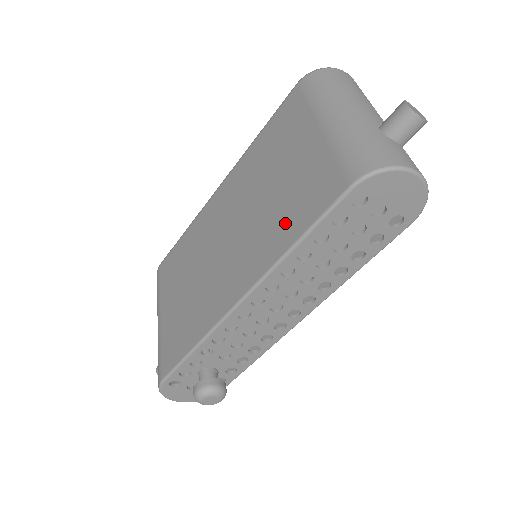
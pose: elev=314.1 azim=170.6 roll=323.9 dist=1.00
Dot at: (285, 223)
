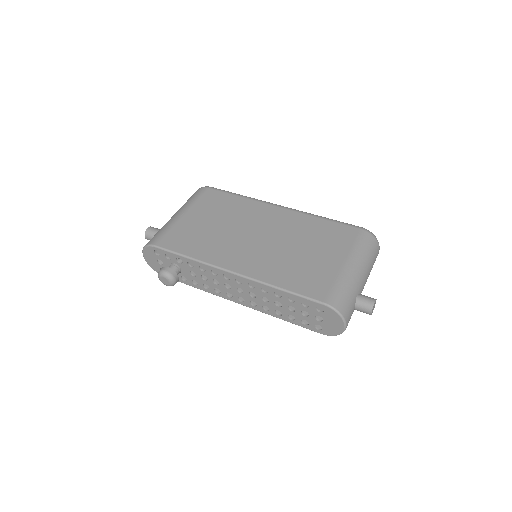
Dot at: (288, 275)
